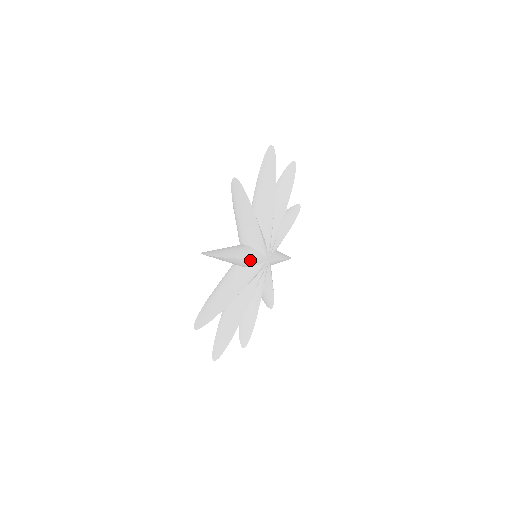
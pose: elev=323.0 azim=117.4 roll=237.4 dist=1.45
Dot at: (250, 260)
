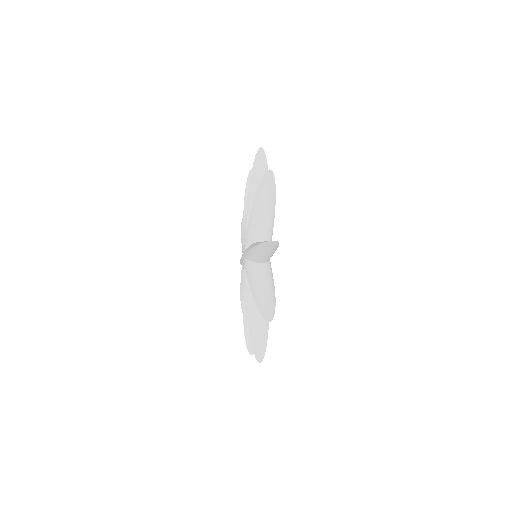
Dot at: (272, 229)
